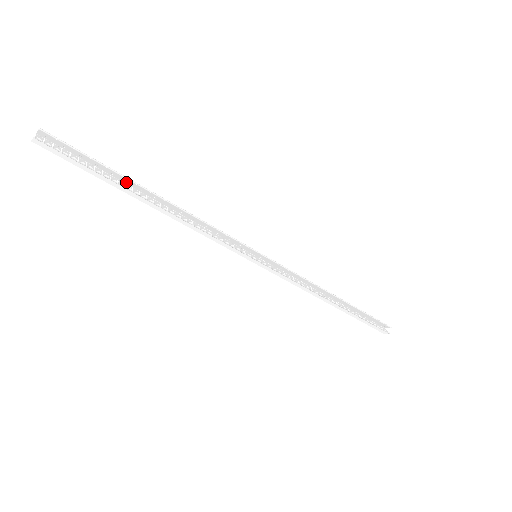
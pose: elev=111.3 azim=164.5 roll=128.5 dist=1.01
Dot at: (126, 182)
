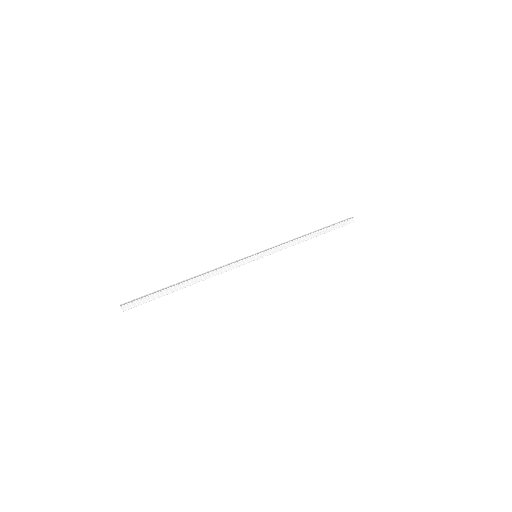
Dot at: (173, 289)
